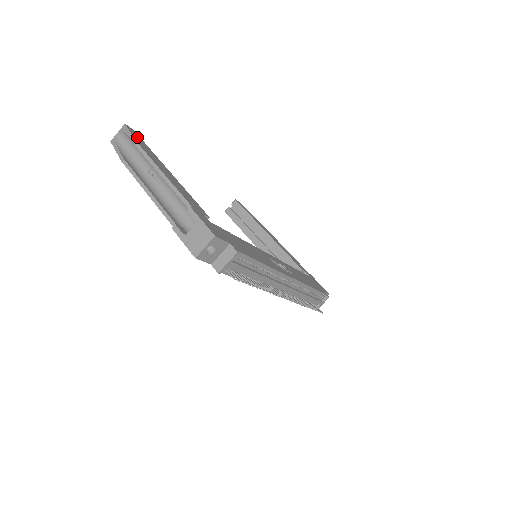
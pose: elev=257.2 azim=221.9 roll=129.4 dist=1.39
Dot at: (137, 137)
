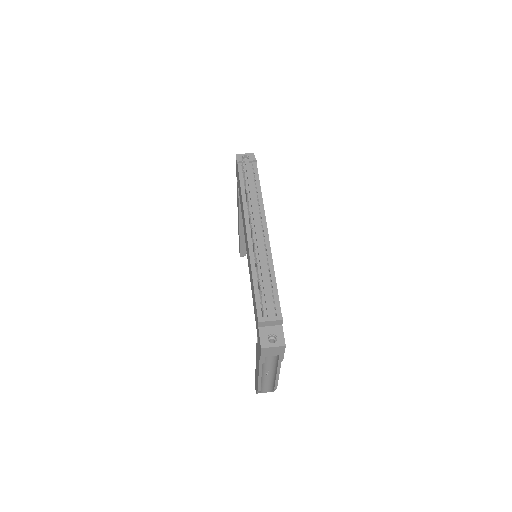
Dot at: occluded
